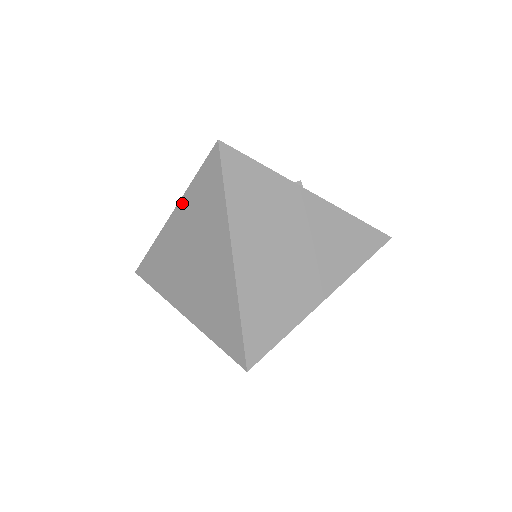
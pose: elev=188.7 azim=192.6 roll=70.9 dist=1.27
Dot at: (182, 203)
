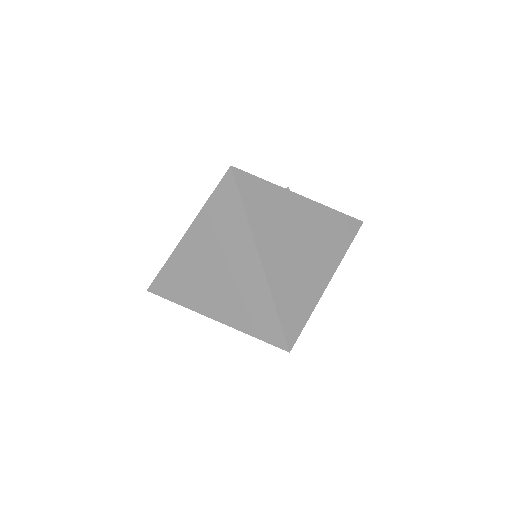
Dot at: (197, 223)
